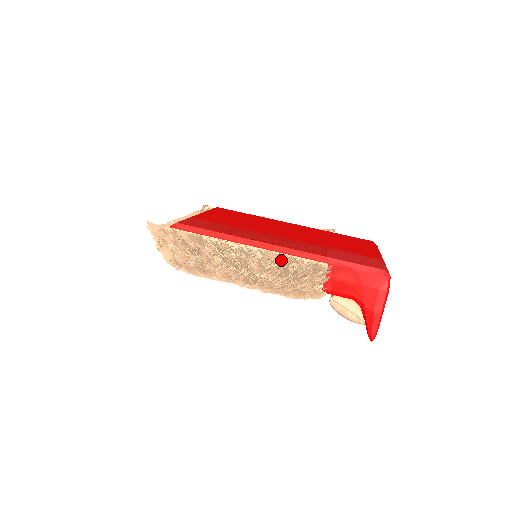
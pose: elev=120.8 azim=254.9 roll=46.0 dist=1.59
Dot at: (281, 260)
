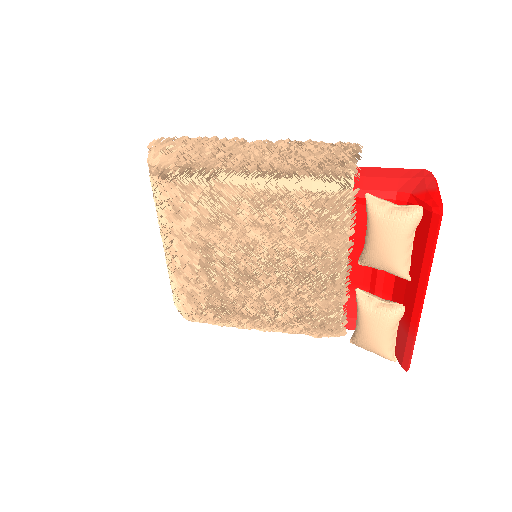
Dot at: (302, 151)
